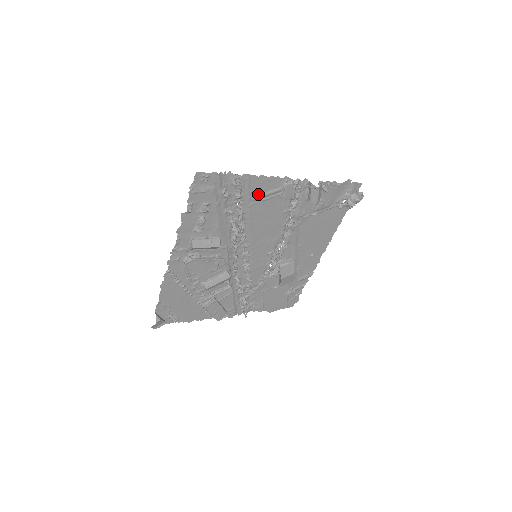
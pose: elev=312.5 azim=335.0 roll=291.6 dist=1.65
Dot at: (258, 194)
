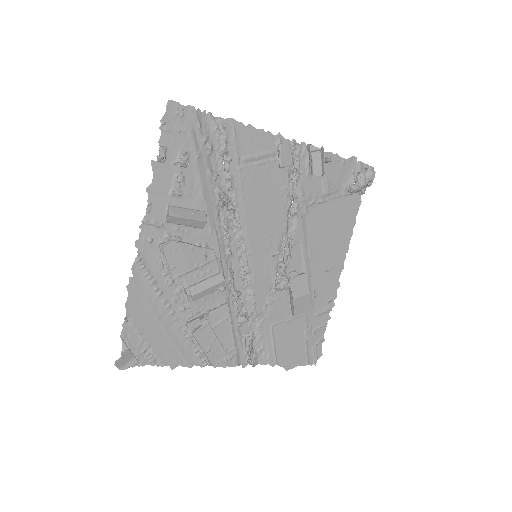
Dot at: (248, 153)
